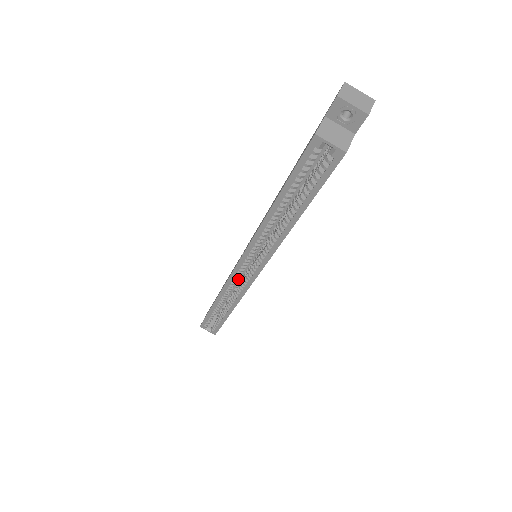
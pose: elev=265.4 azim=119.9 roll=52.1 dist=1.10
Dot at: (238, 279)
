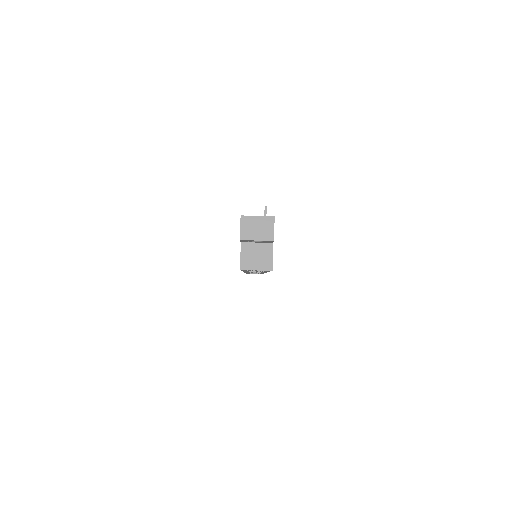
Dot at: occluded
